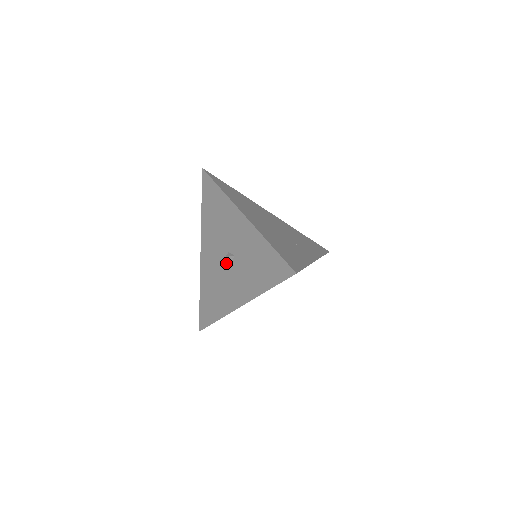
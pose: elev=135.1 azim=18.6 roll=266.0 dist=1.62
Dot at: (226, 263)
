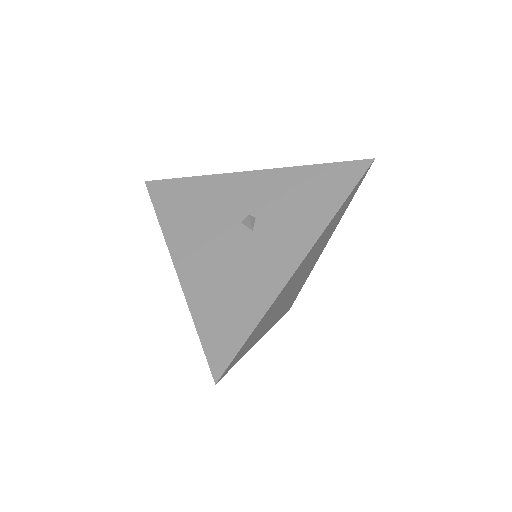
Dot at: (242, 237)
